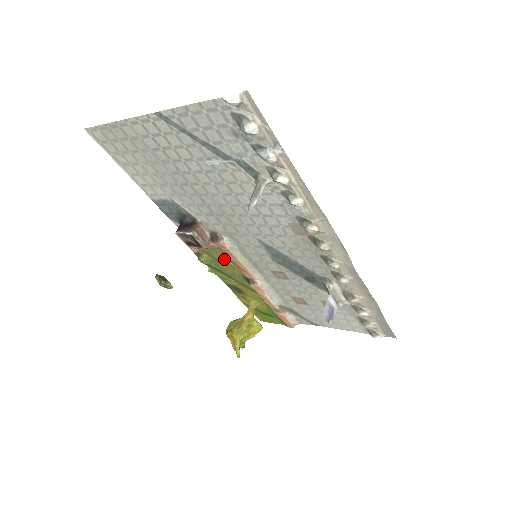
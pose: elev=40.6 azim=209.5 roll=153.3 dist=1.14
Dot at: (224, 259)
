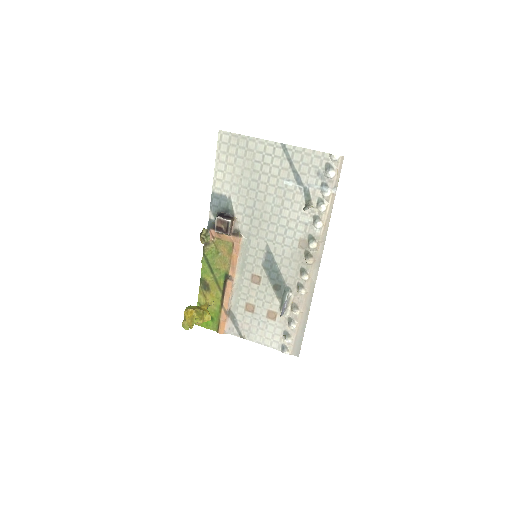
Dot at: (226, 253)
